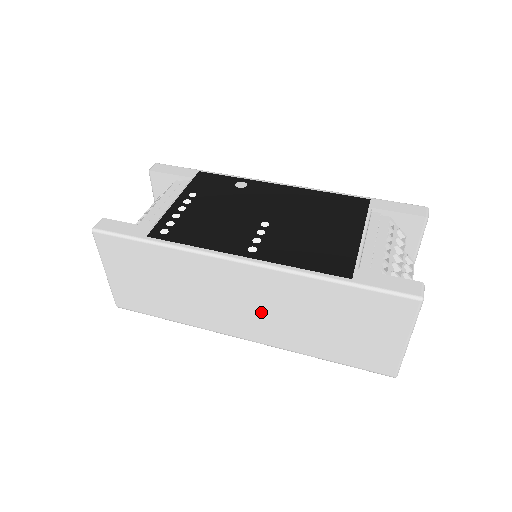
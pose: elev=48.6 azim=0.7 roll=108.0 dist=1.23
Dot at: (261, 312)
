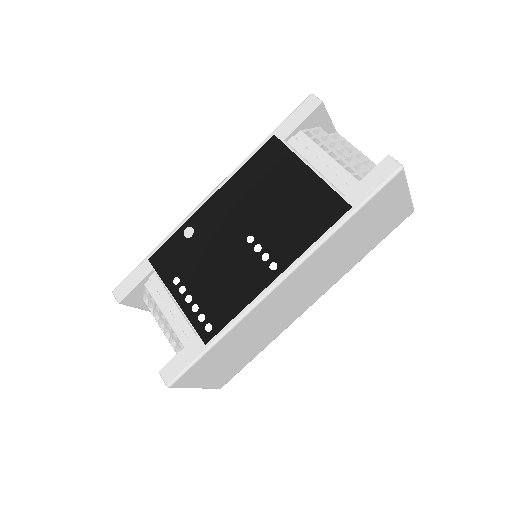
Dot at: (313, 284)
